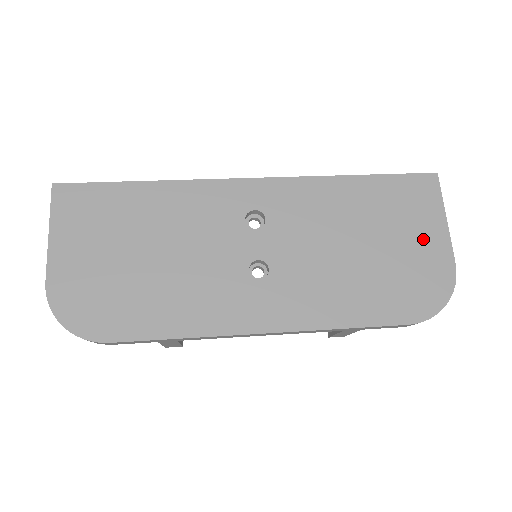
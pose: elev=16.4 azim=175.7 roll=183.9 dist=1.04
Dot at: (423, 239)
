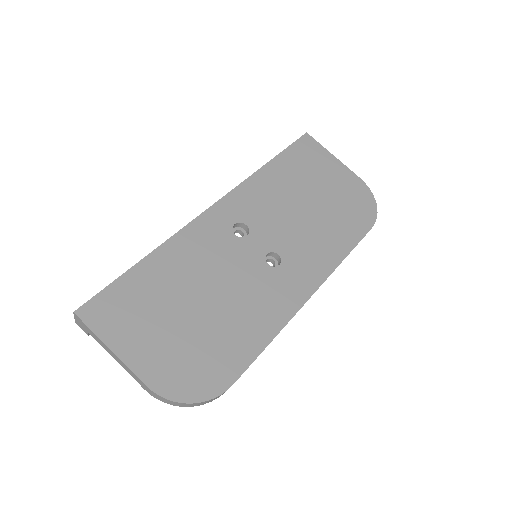
Dot at: (335, 176)
